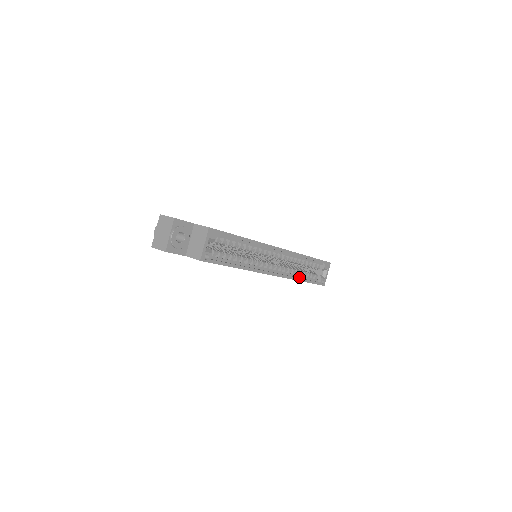
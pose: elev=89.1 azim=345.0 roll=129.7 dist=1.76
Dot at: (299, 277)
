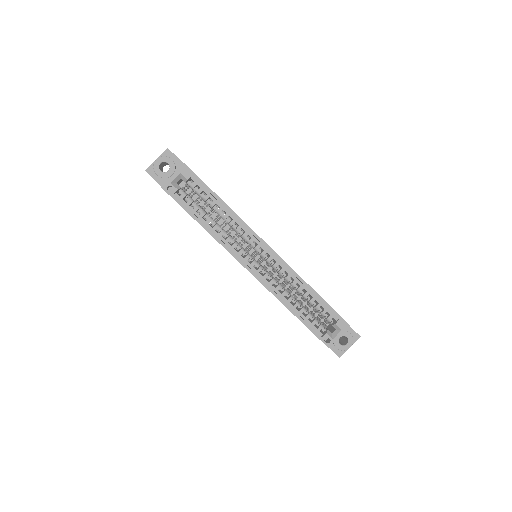
Dot at: (291, 306)
